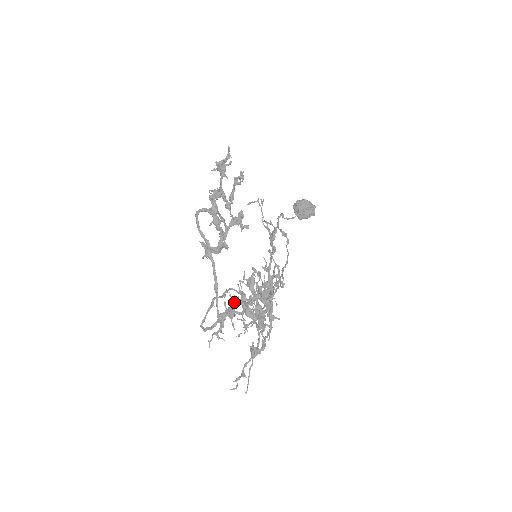
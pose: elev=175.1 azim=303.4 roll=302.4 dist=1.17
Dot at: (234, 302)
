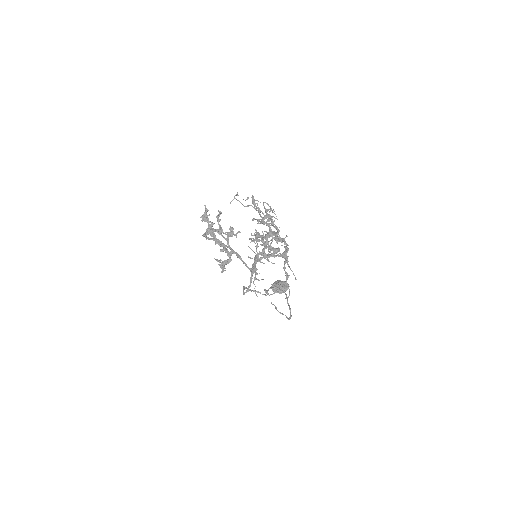
Dot at: occluded
